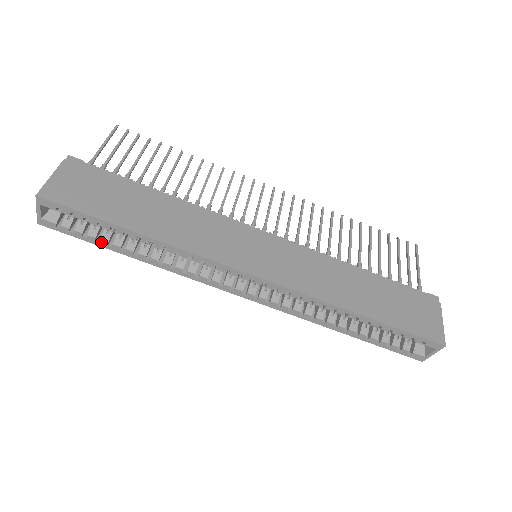
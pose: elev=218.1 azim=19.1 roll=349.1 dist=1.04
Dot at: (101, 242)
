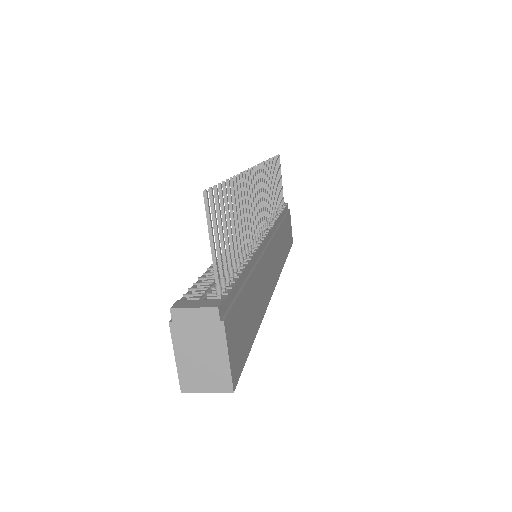
Dot at: occluded
